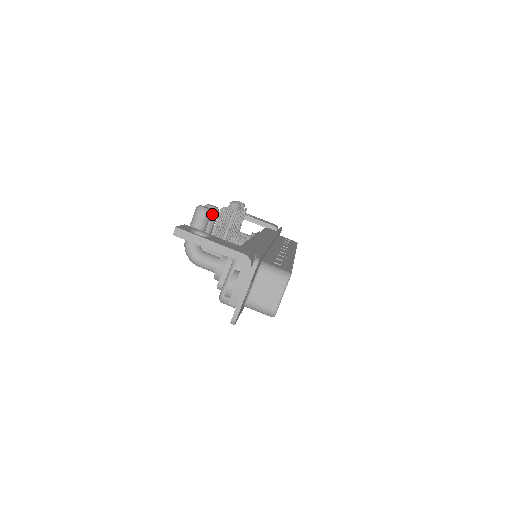
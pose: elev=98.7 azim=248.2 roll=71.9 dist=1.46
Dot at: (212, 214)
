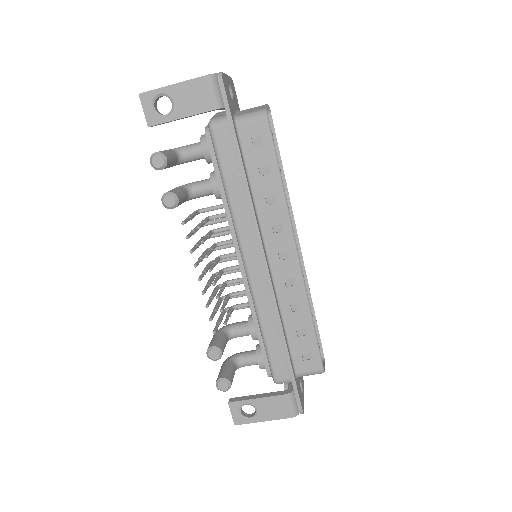
Dot at: (220, 357)
